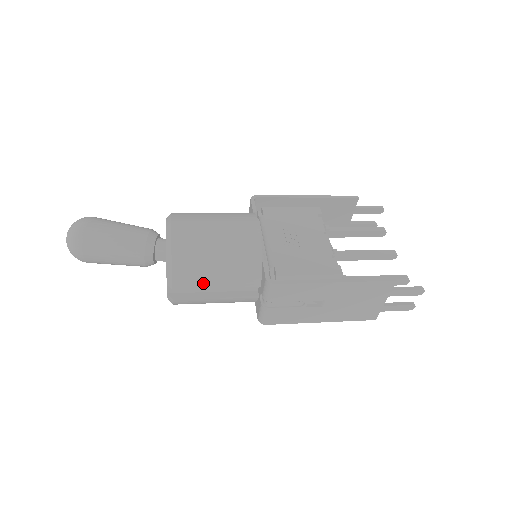
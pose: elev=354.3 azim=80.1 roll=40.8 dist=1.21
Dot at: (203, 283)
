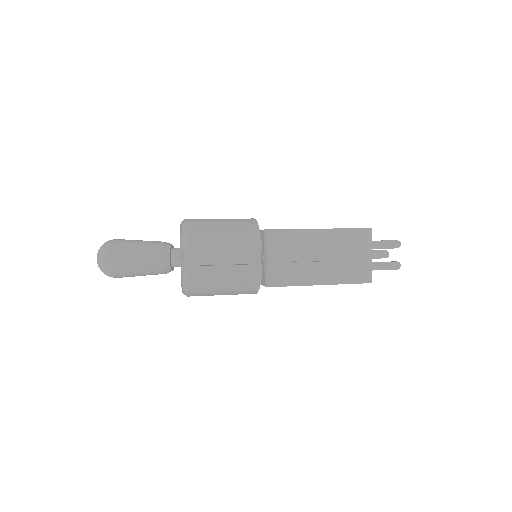
Dot at: (213, 247)
